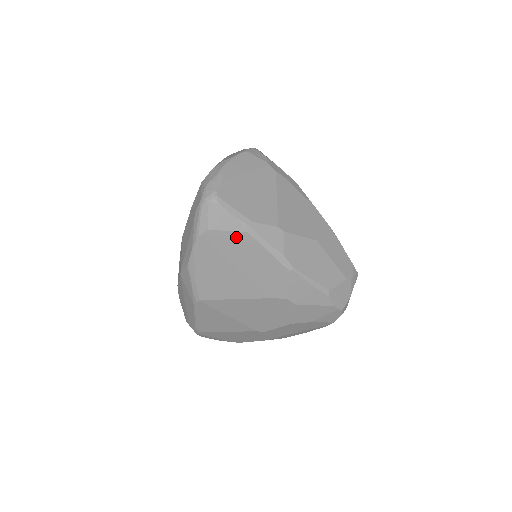
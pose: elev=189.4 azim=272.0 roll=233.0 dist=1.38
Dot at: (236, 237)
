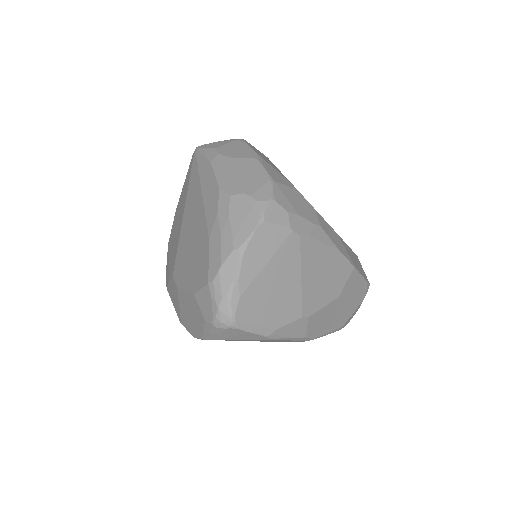
Dot at: occluded
